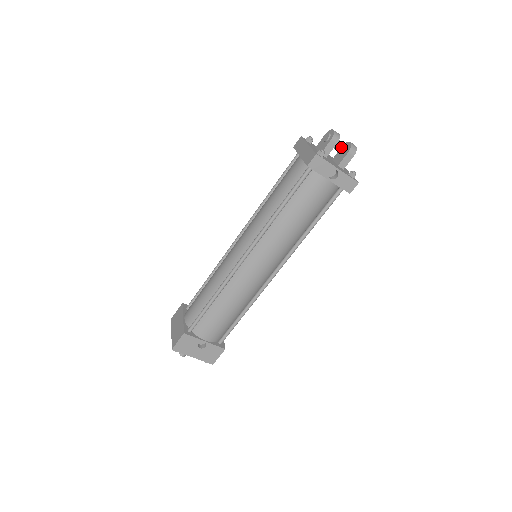
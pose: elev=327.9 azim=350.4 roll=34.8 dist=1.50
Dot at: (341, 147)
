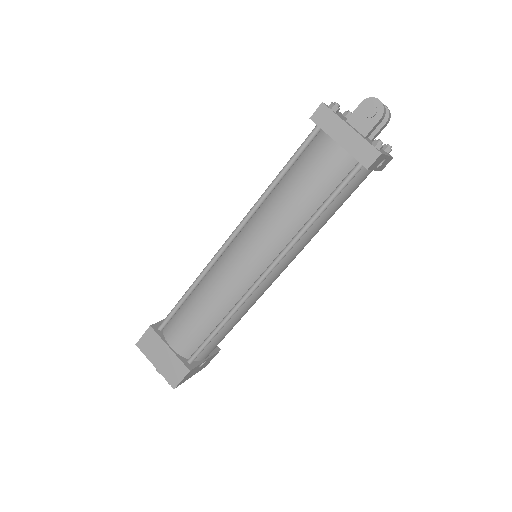
Dot at: occluded
